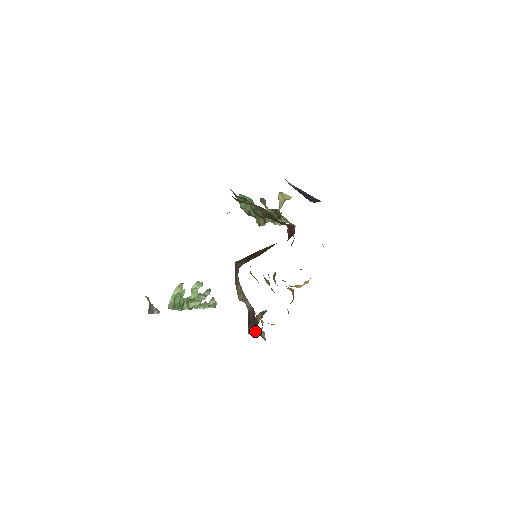
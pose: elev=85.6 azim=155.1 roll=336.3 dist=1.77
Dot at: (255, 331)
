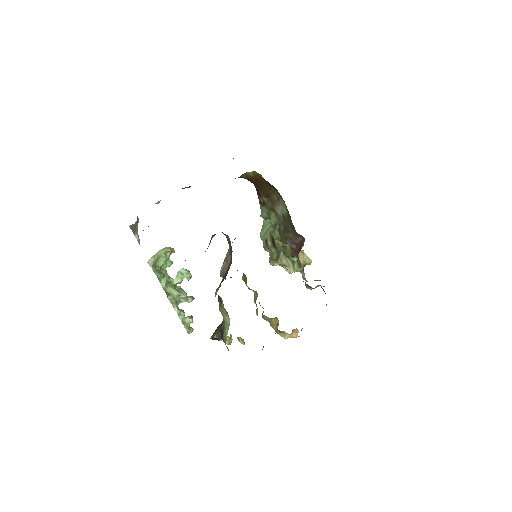
Dot at: (219, 330)
